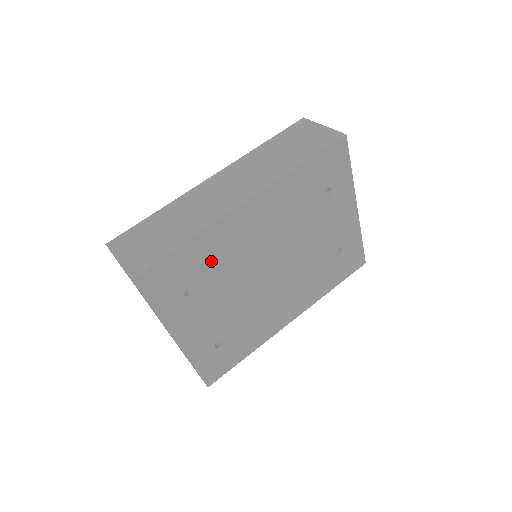
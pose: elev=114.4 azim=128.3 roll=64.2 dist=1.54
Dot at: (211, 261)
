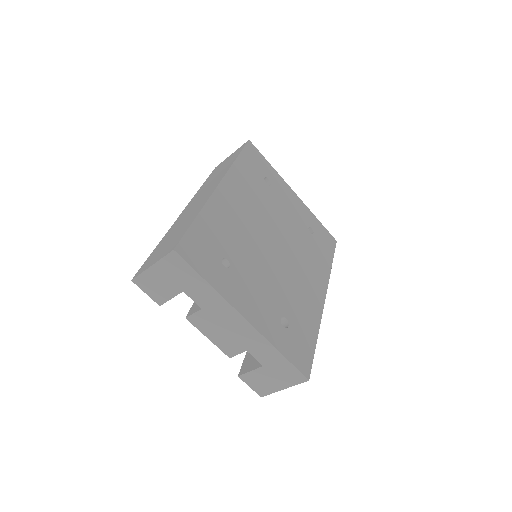
Dot at: (225, 235)
